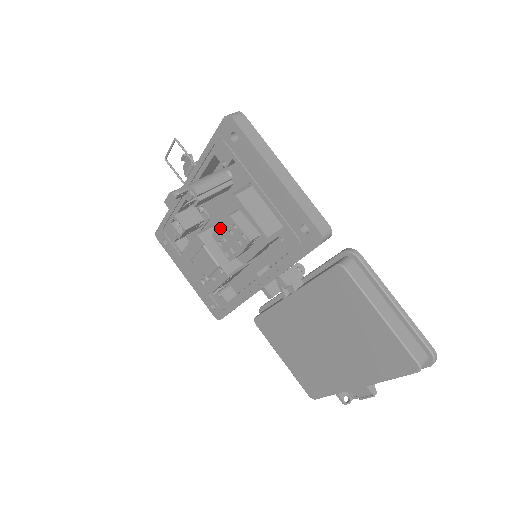
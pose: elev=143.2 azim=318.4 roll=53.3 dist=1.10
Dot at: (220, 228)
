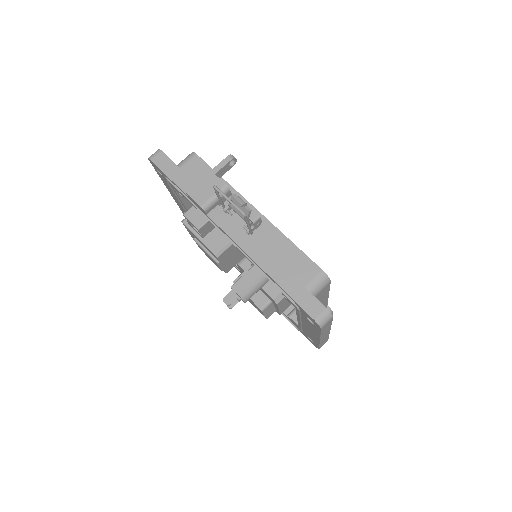
Dot at: occluded
